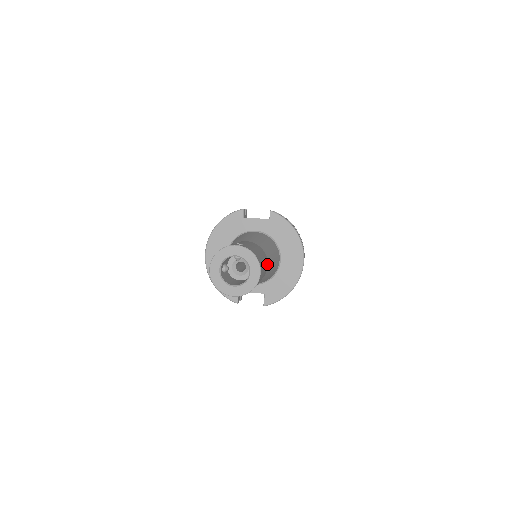
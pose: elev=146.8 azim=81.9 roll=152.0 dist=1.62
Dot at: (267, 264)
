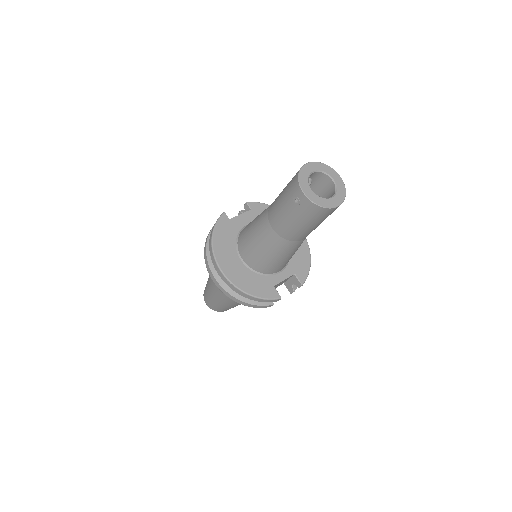
Dot at: occluded
